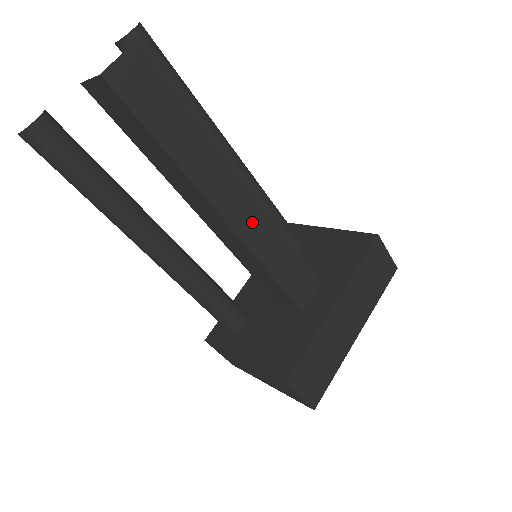
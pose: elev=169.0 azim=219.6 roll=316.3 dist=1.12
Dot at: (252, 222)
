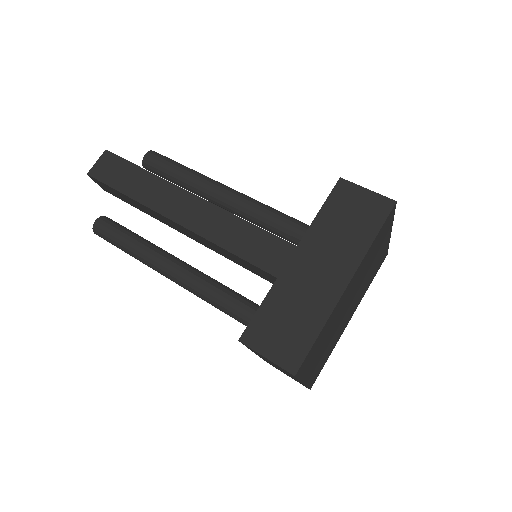
Dot at: (204, 218)
